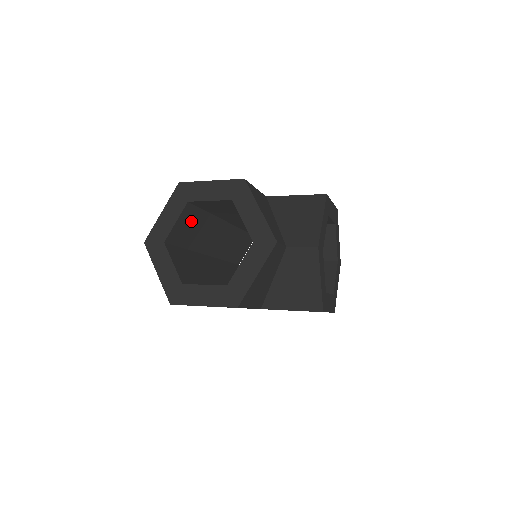
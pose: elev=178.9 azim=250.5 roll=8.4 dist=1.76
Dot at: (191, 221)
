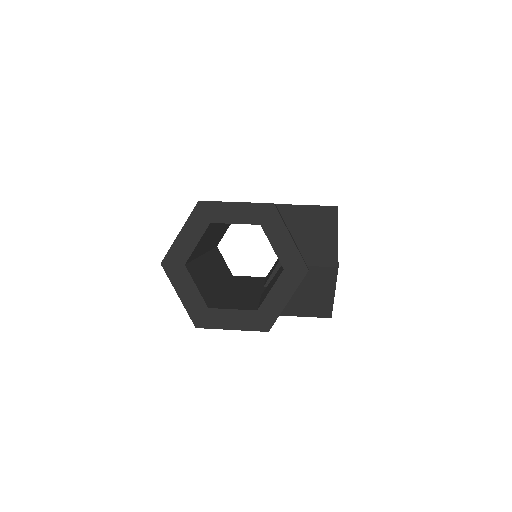
Dot at: (205, 236)
